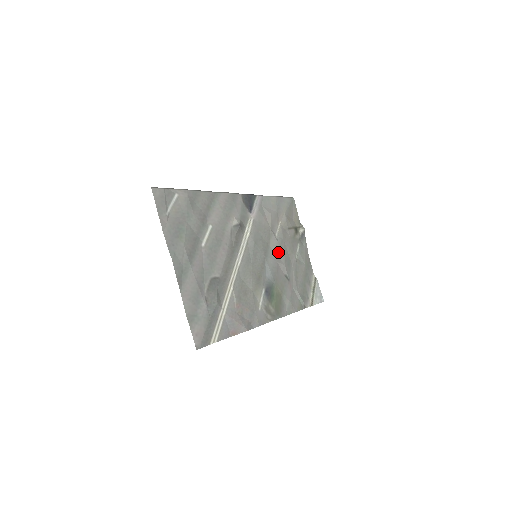
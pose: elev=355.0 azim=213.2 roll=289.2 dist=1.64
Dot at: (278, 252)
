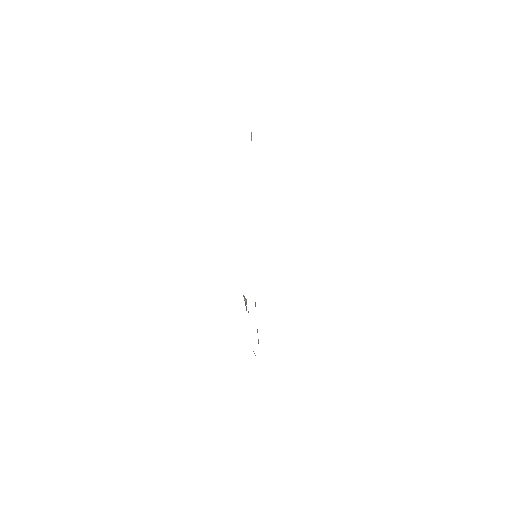
Dot at: occluded
